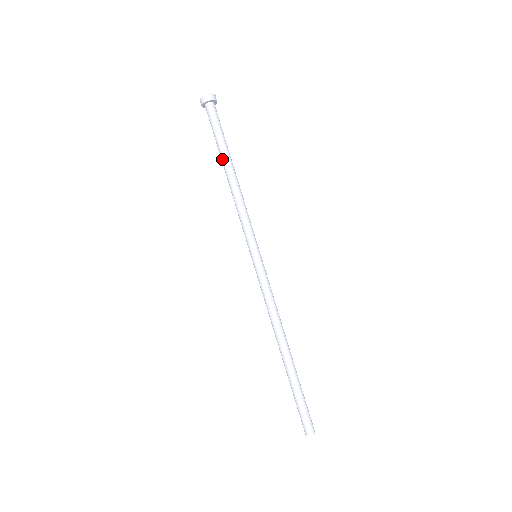
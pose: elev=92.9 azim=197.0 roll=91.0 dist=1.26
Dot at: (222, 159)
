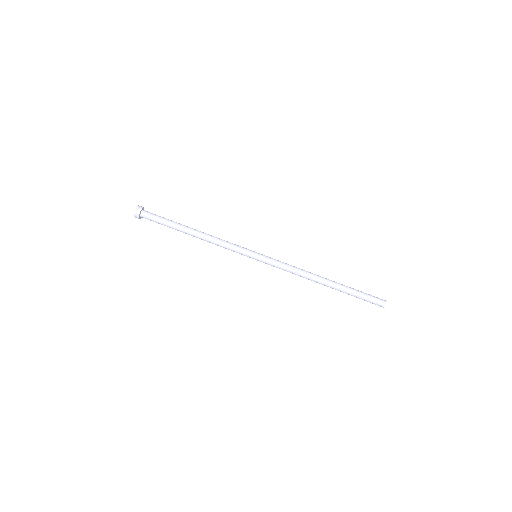
Dot at: (182, 231)
